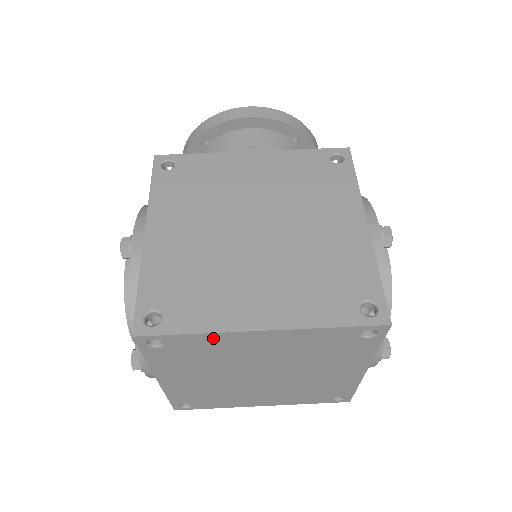
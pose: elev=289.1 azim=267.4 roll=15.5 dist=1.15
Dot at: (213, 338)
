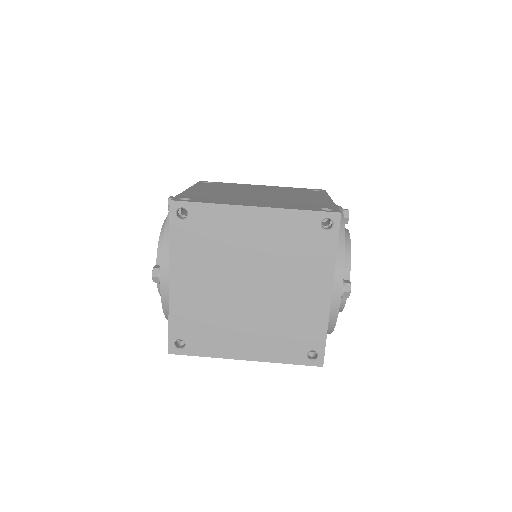
Dot at: (221, 212)
